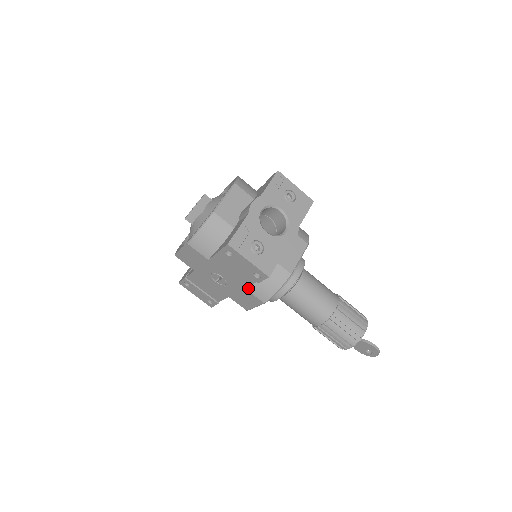
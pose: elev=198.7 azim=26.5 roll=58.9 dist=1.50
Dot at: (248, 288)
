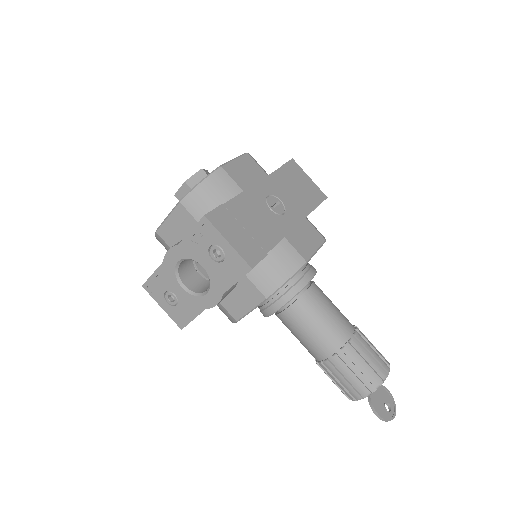
Dot at: occluded
